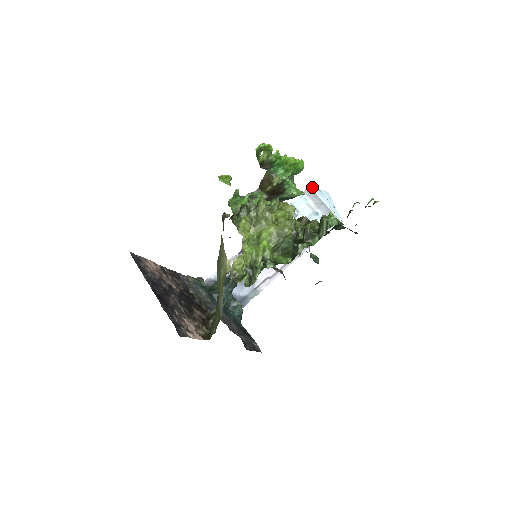
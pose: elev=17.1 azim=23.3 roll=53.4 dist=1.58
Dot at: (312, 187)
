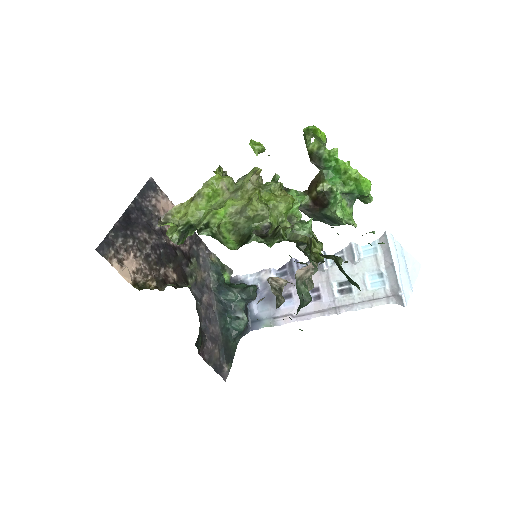
Dot at: (390, 237)
